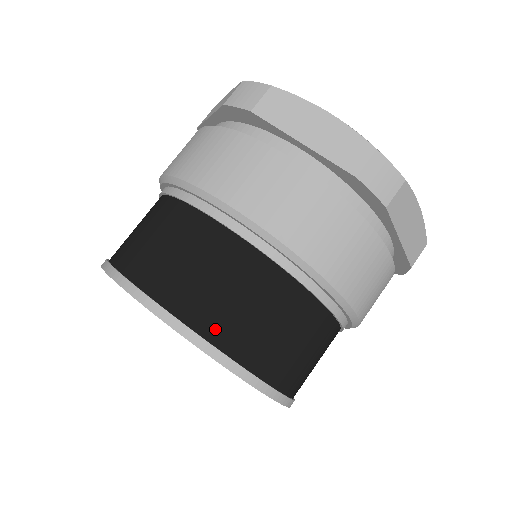
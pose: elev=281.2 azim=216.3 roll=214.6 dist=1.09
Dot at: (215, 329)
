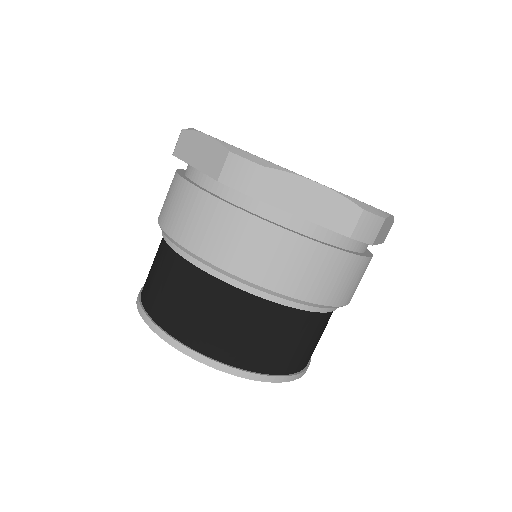
Dot at: (165, 319)
